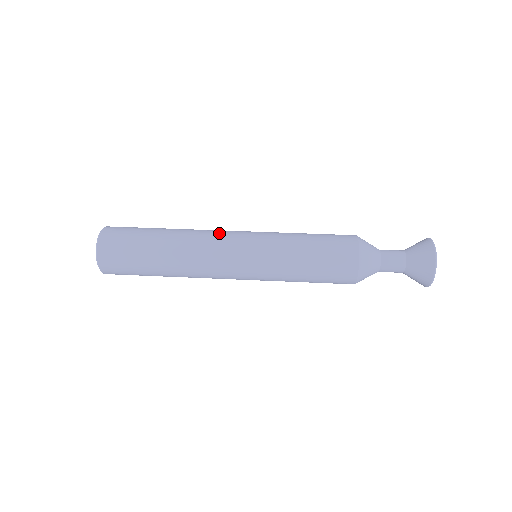
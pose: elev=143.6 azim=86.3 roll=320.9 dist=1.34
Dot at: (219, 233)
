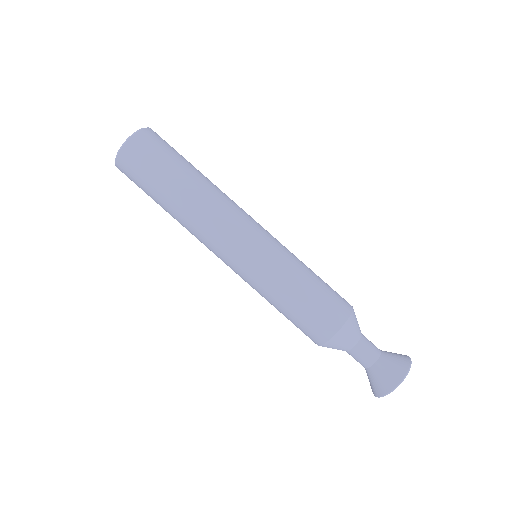
Dot at: (231, 222)
